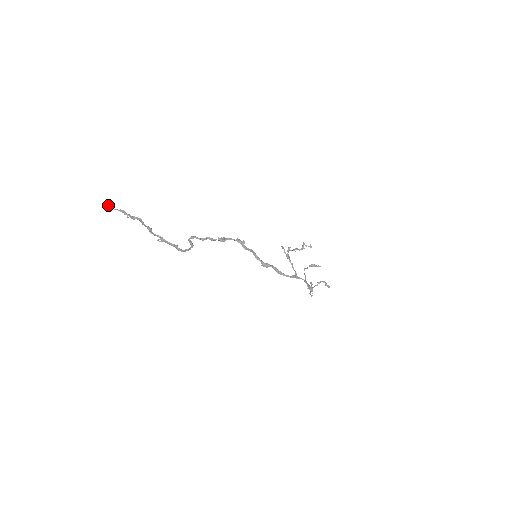
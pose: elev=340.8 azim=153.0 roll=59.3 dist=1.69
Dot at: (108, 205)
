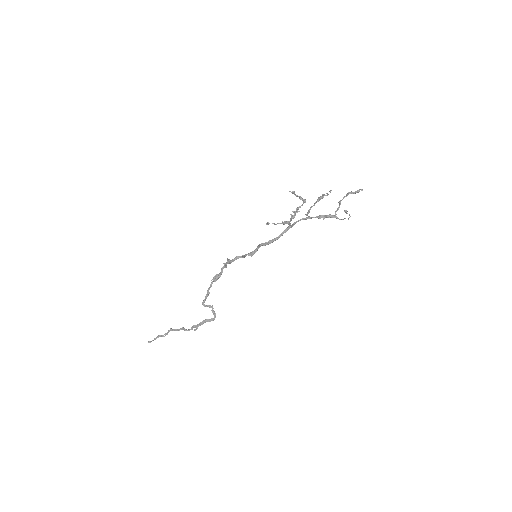
Dot at: (148, 342)
